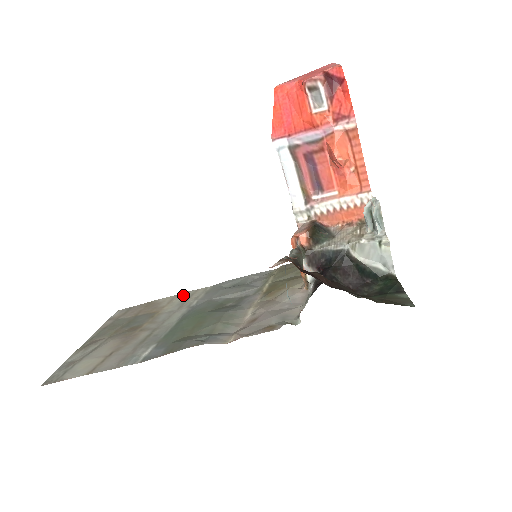
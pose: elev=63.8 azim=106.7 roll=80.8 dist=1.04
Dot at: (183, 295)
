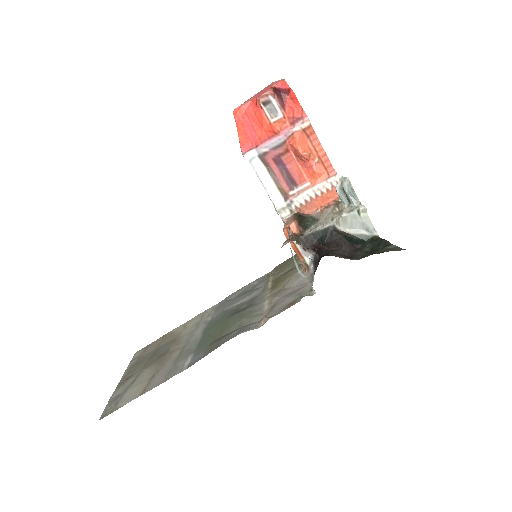
Dot at: (194, 319)
